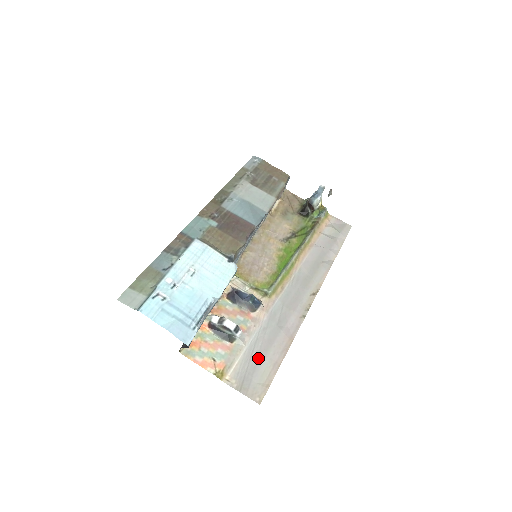
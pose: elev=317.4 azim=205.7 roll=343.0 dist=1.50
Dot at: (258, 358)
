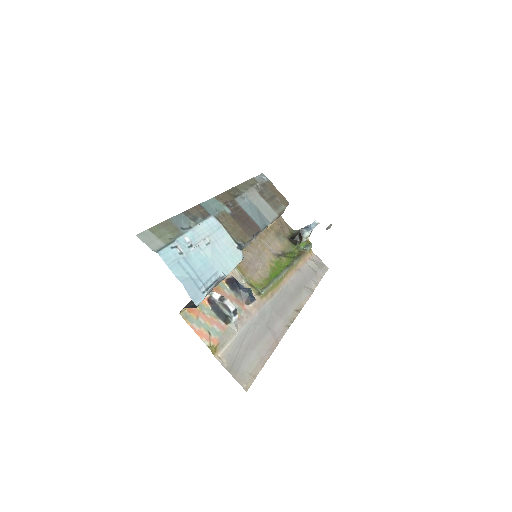
Dot at: (248, 348)
